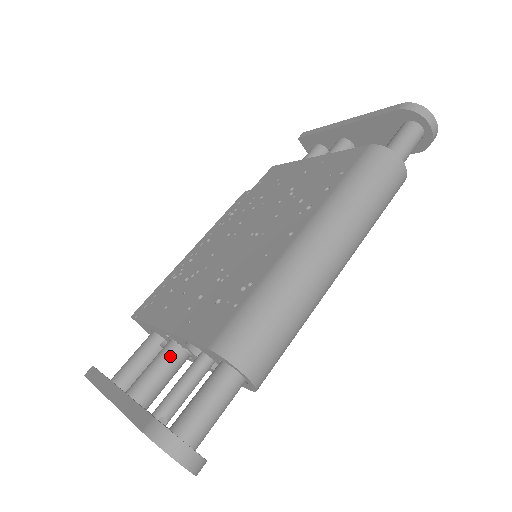
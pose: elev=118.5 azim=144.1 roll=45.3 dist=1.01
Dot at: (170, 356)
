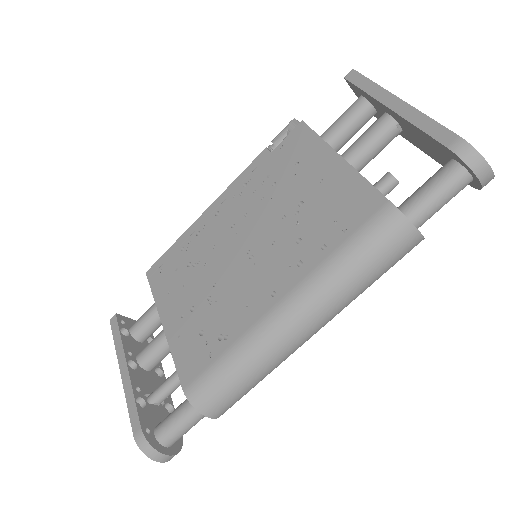
Dot at: occluded
